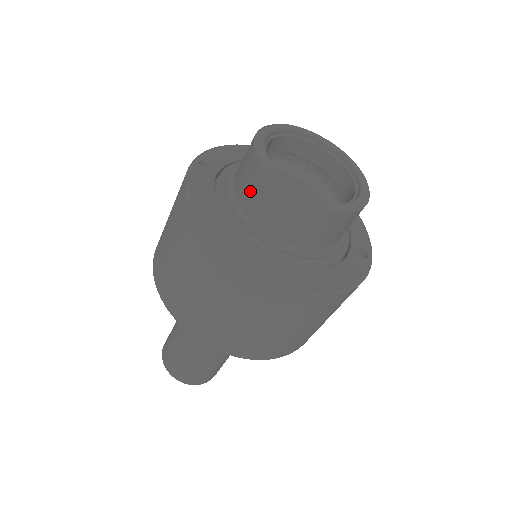
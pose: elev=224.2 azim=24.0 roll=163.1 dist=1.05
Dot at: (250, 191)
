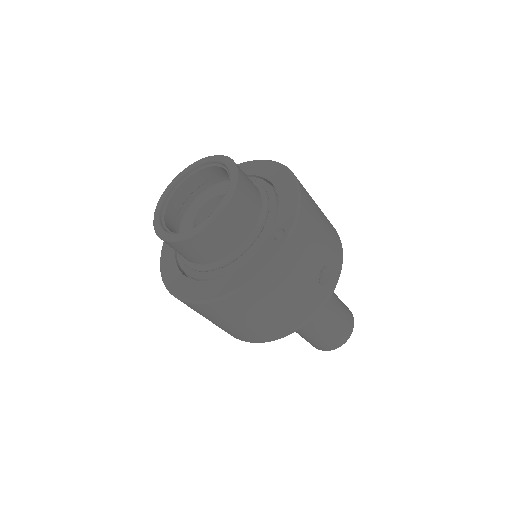
Dot at: occluded
